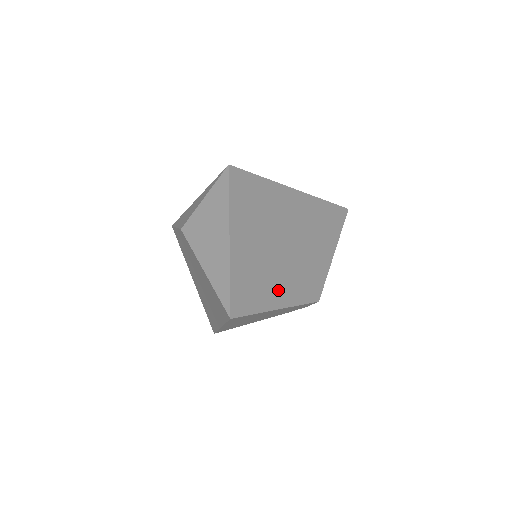
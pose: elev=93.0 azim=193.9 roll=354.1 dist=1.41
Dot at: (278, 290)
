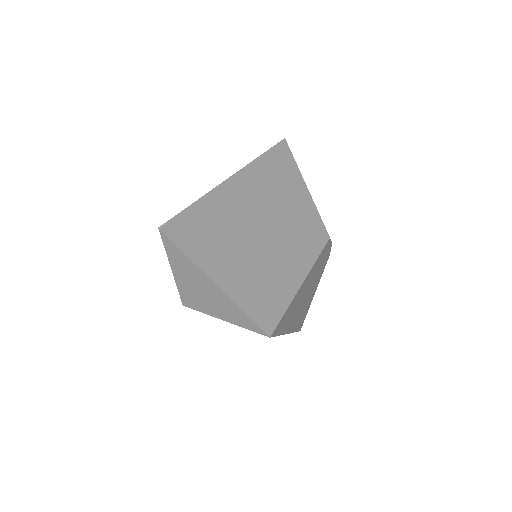
Dot at: (287, 270)
